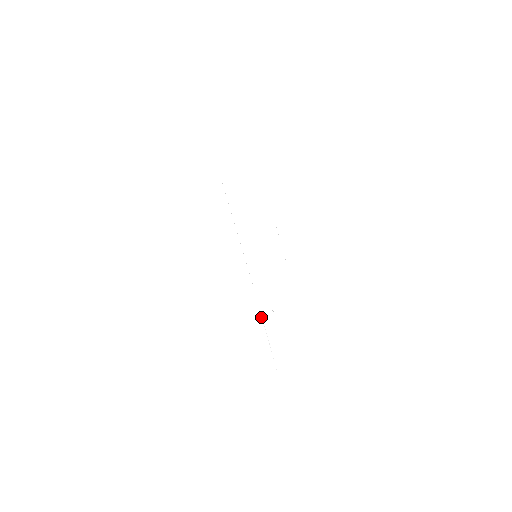
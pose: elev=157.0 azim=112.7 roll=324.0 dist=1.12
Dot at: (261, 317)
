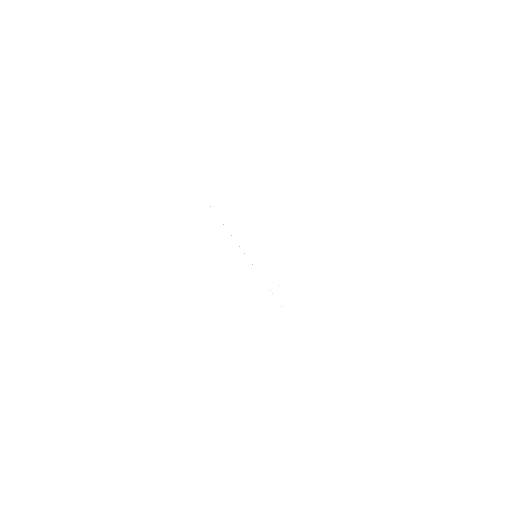
Dot at: (265, 283)
